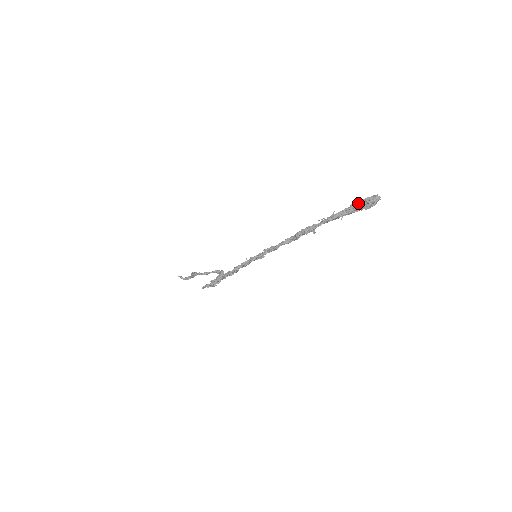
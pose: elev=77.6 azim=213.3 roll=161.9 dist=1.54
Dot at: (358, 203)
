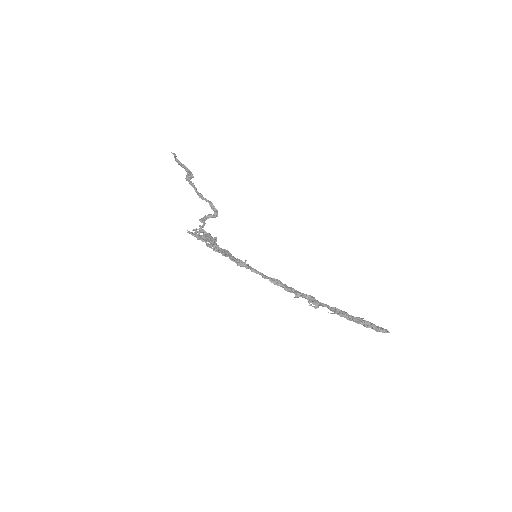
Dot at: (370, 325)
